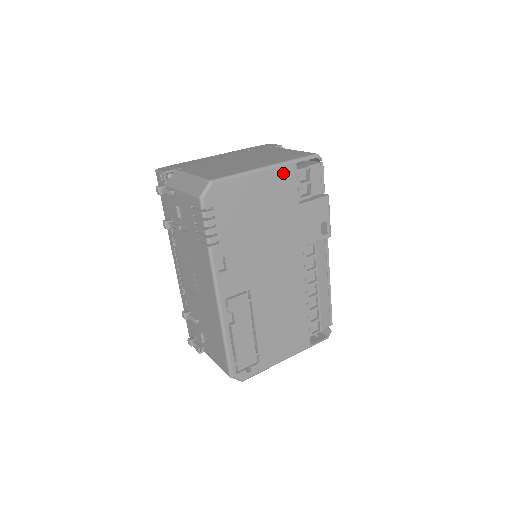
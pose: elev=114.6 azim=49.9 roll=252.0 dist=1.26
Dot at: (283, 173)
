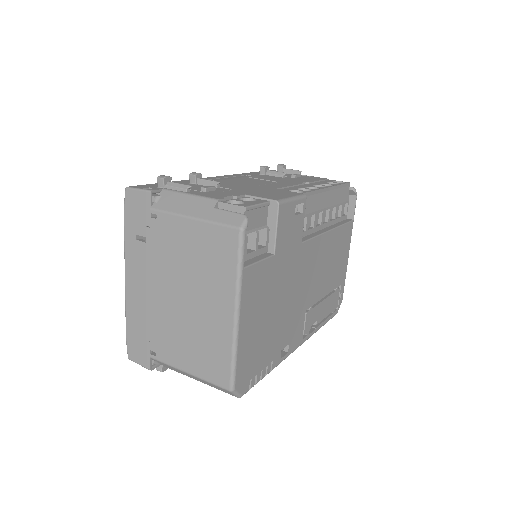
Dot at: (247, 289)
